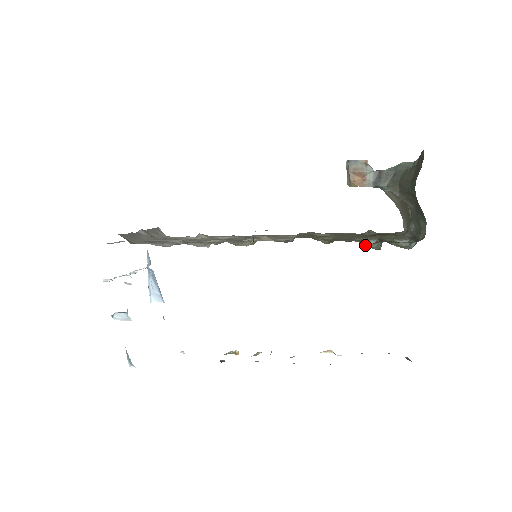
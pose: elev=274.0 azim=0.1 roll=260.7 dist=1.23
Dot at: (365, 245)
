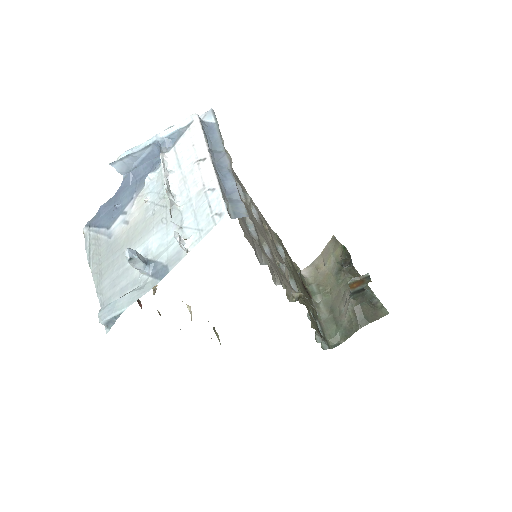
Dot at: occluded
